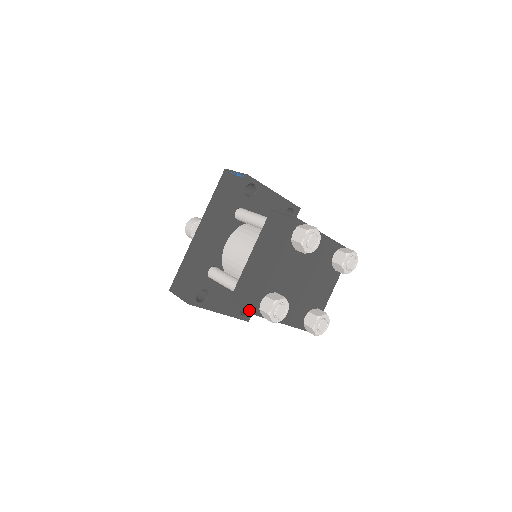
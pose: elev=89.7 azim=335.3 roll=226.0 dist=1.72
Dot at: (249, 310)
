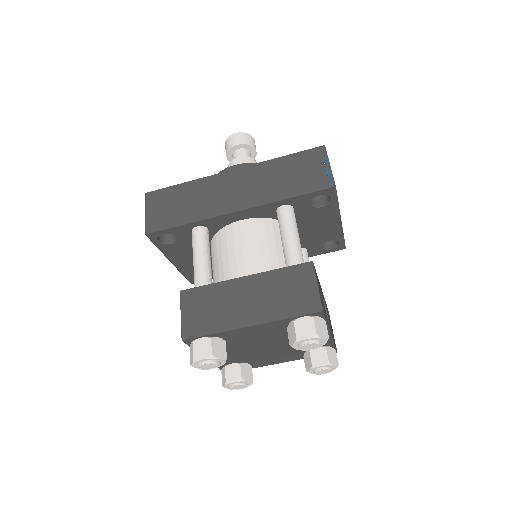
Dot at: (183, 330)
